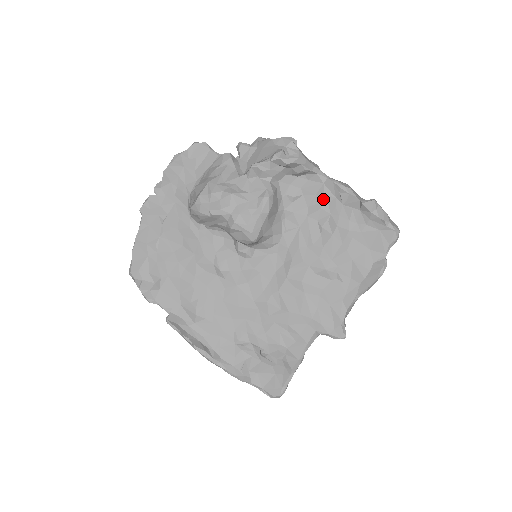
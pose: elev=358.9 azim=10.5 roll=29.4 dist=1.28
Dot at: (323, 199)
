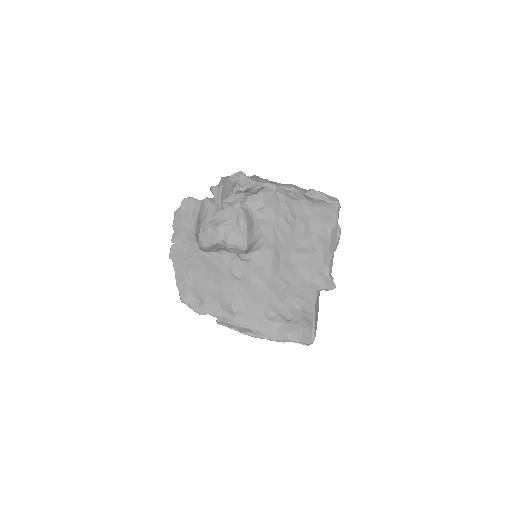
Dot at: (280, 201)
